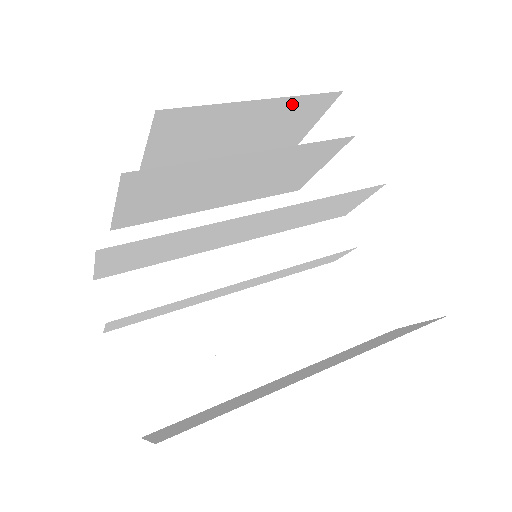
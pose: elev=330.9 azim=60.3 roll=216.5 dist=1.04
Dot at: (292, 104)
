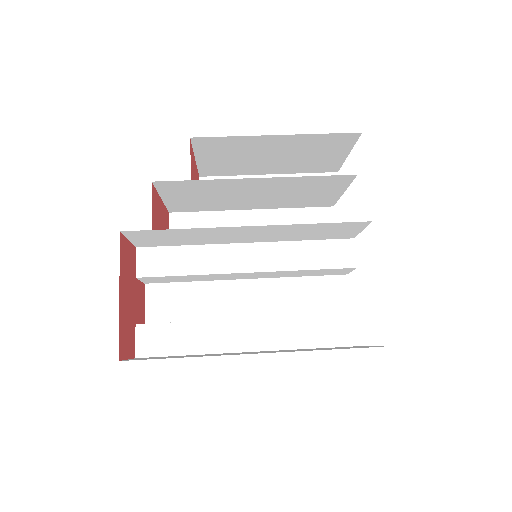
Dot at: (313, 139)
